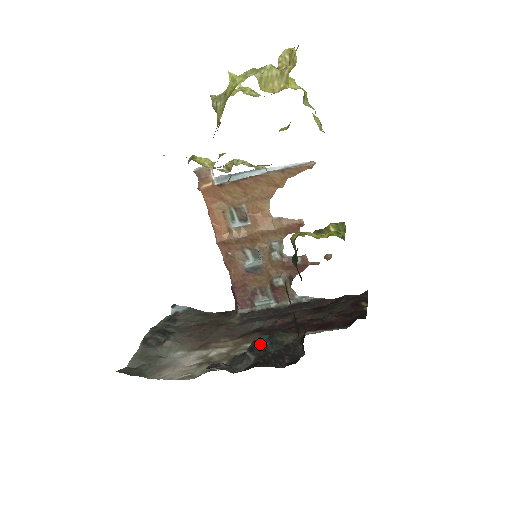
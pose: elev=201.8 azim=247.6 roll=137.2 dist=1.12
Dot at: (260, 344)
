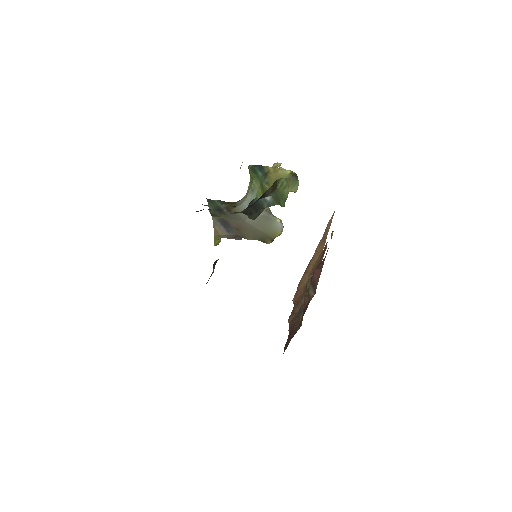
Dot at: occluded
